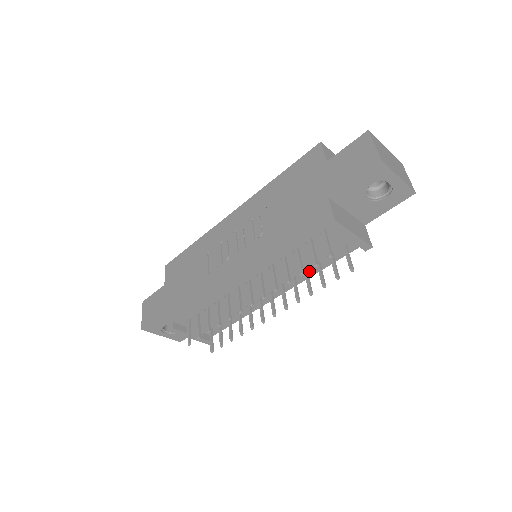
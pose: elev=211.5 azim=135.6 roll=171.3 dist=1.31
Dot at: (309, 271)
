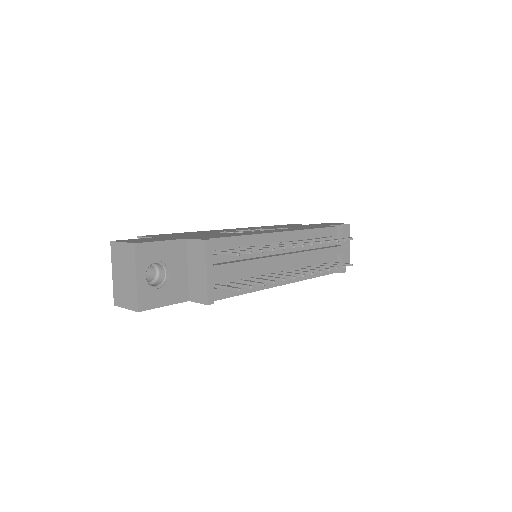
Dot at: occluded
